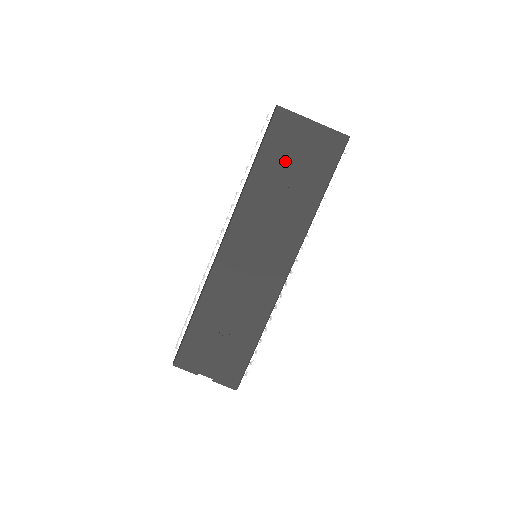
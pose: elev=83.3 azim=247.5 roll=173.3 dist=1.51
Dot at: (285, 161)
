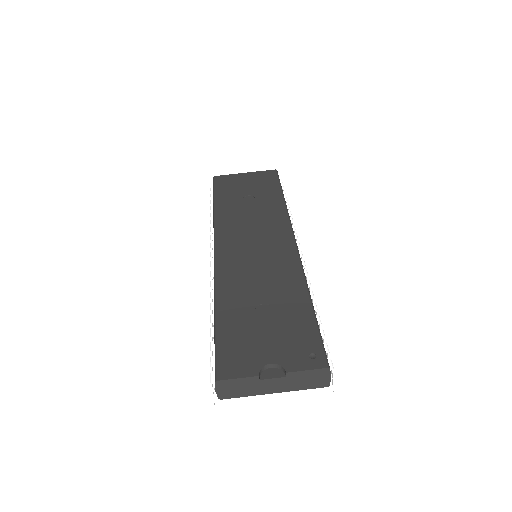
Dot at: (238, 192)
